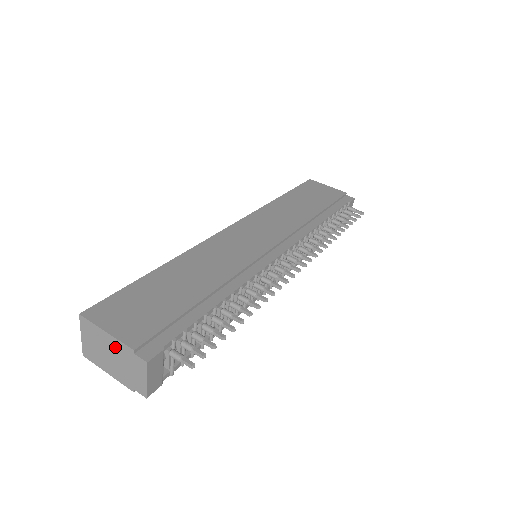
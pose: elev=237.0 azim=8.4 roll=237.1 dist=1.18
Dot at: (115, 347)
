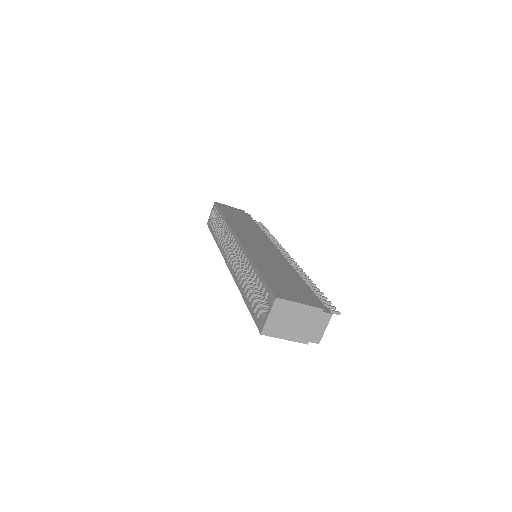
Dot at: (305, 313)
